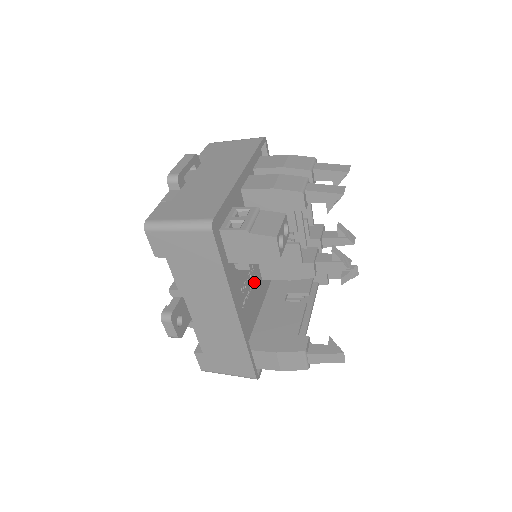
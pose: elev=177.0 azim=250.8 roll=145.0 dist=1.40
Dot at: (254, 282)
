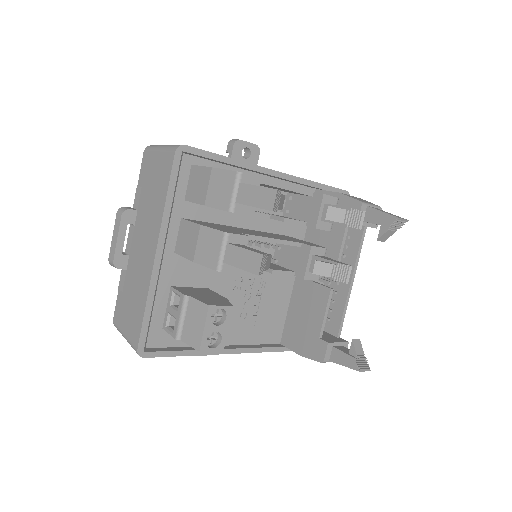
Dot at: (264, 283)
